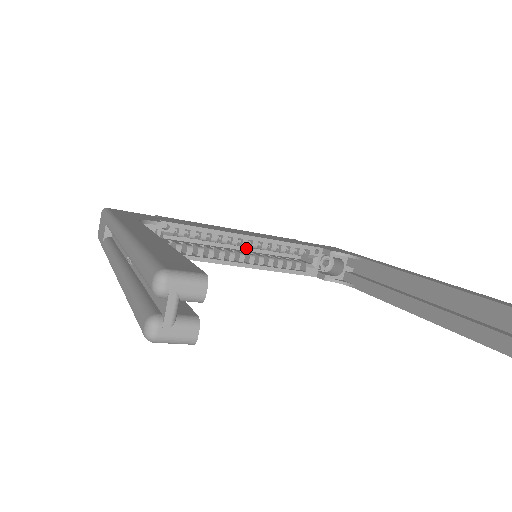
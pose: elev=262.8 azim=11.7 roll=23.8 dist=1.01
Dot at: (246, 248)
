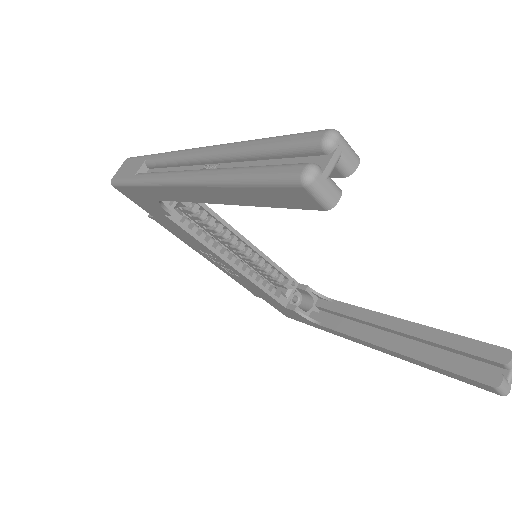
Dot at: occluded
